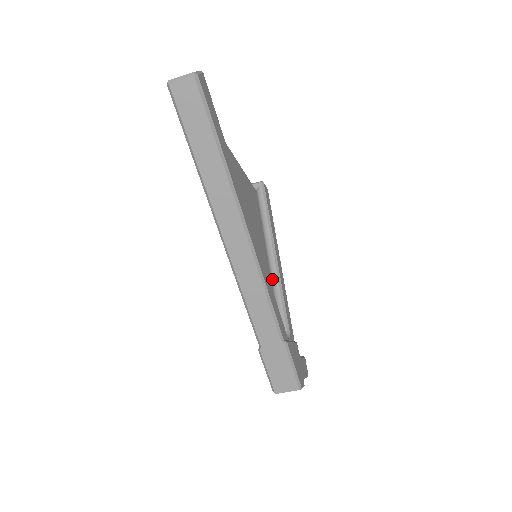
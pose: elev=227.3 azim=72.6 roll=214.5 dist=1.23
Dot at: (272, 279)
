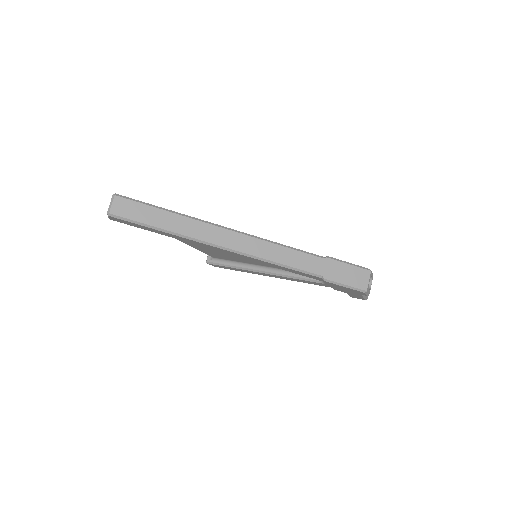
Dot at: occluded
